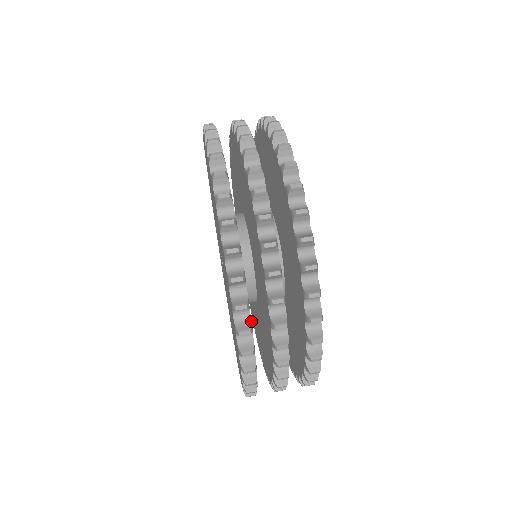
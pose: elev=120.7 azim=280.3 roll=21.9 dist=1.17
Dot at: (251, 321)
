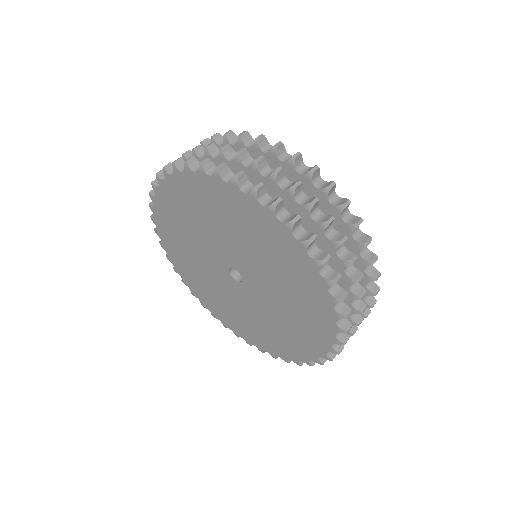
Dot at: (276, 198)
